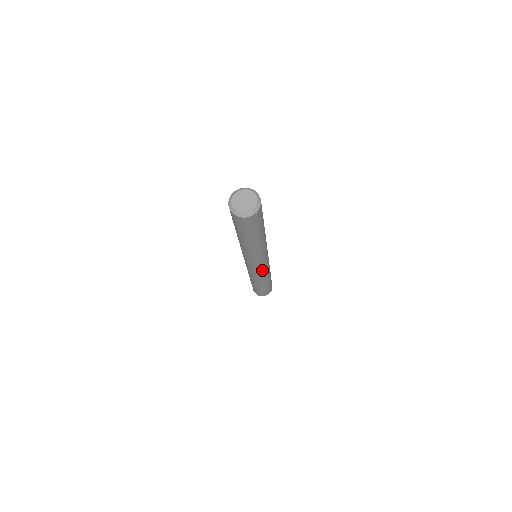
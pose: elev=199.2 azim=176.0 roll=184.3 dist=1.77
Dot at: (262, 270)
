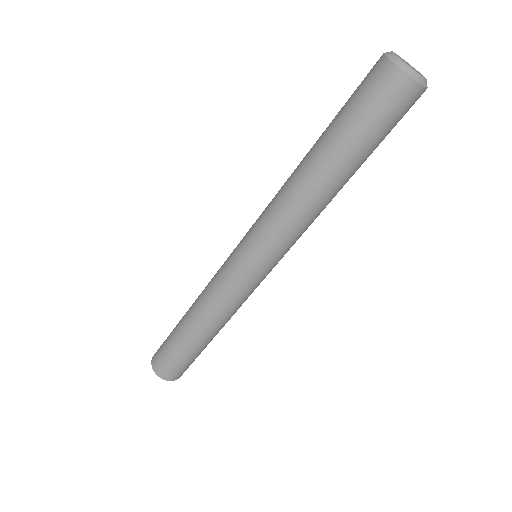
Dot at: occluded
